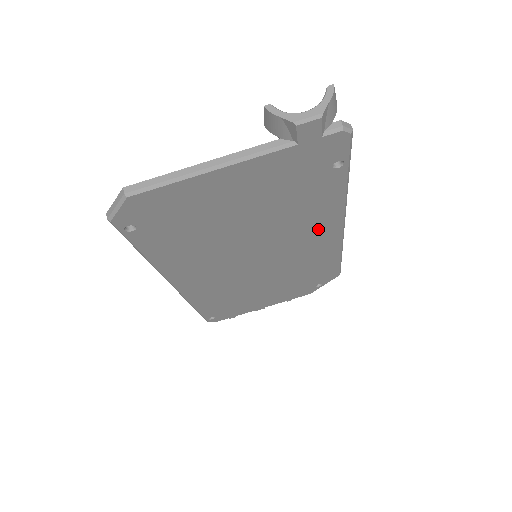
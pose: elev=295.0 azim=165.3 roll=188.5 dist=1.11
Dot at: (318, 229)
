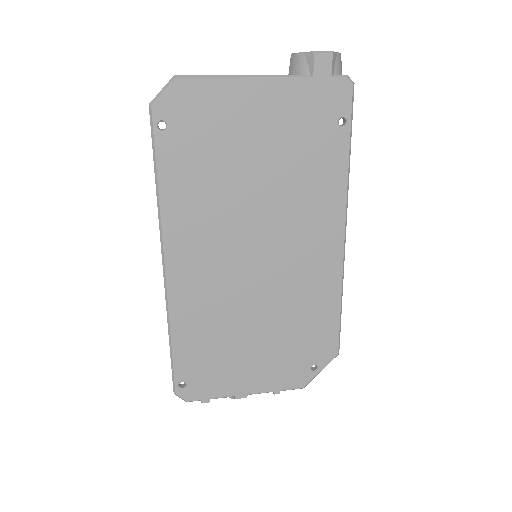
Dot at: (321, 226)
